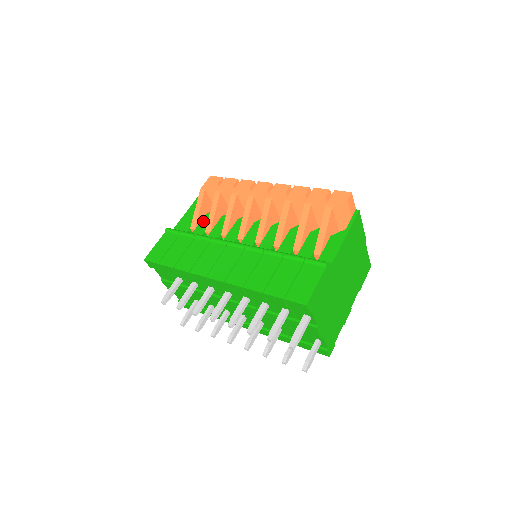
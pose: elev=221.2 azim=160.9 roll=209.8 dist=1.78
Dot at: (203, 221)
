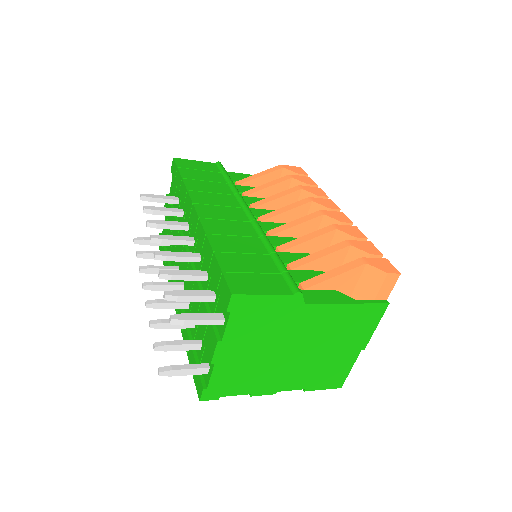
Dot at: (252, 188)
